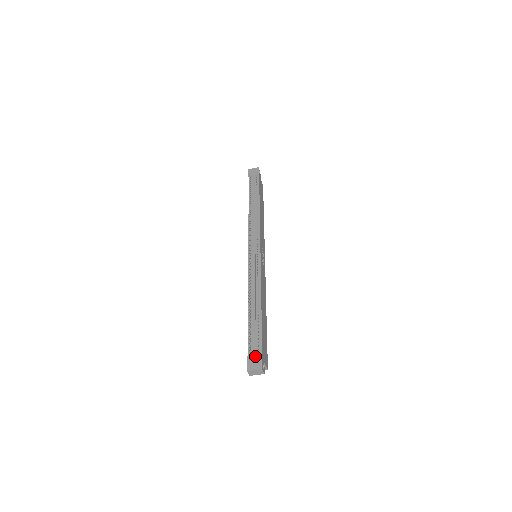
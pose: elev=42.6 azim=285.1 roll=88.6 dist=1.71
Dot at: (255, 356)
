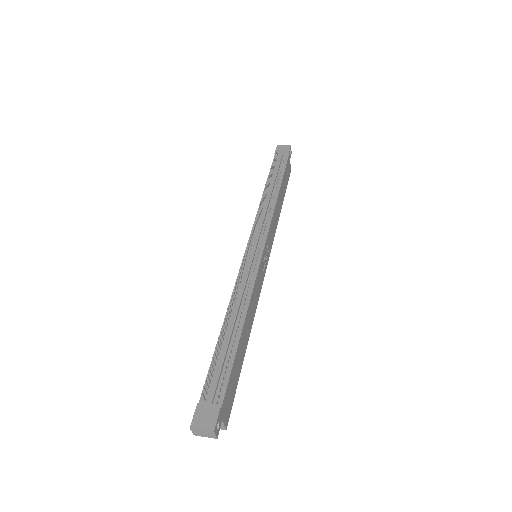
Dot at: (210, 406)
